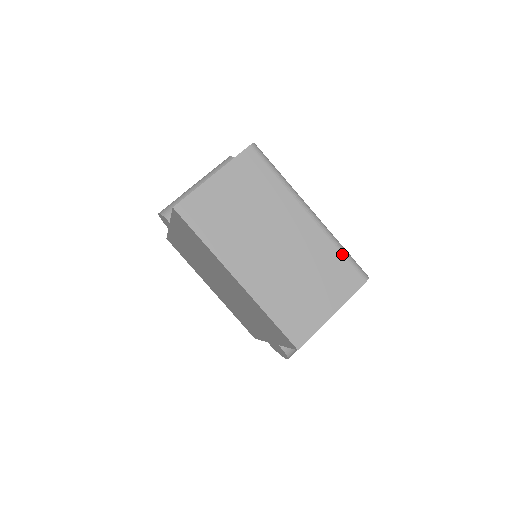
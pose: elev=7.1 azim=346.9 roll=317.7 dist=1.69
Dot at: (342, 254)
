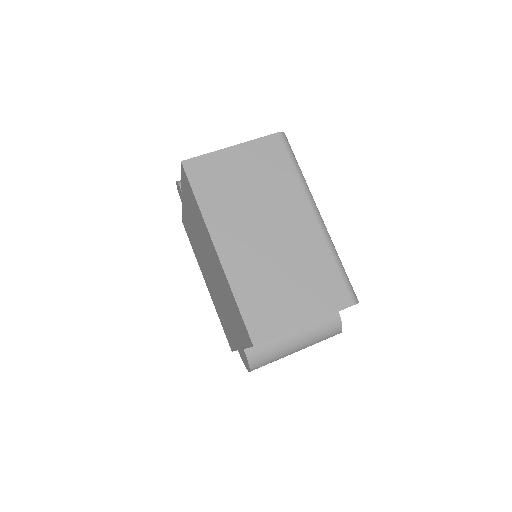
Dot at: (337, 267)
